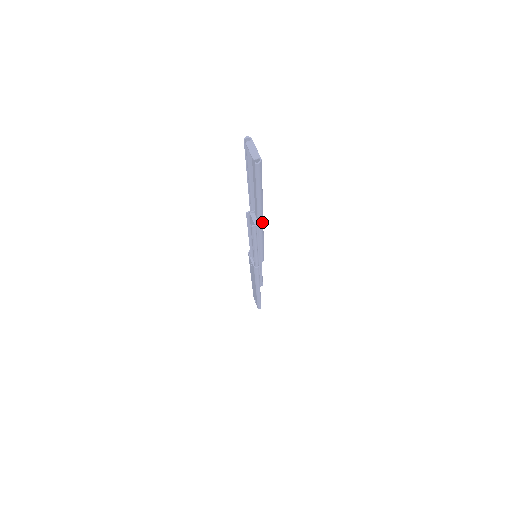
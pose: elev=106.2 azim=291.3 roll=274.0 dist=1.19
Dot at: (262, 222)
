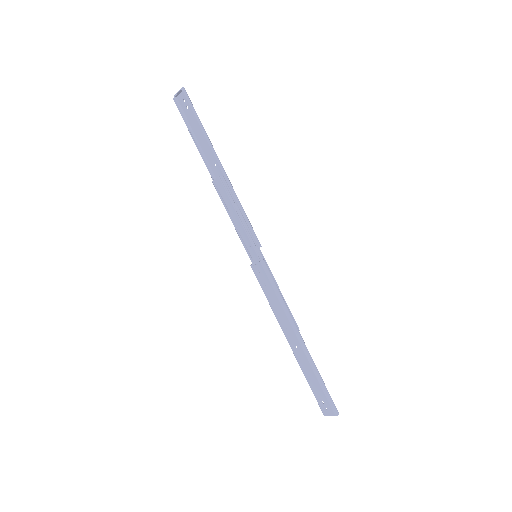
Dot at: (222, 167)
